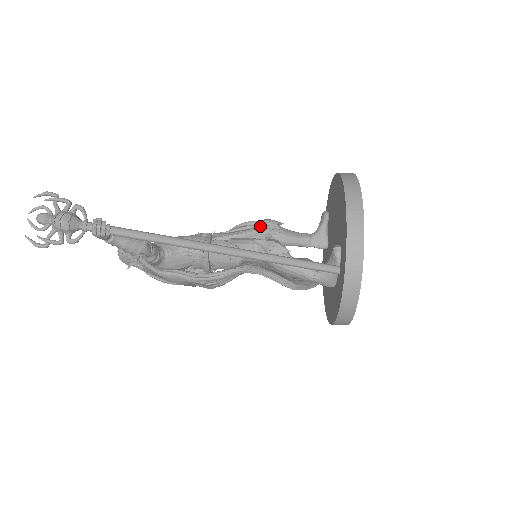
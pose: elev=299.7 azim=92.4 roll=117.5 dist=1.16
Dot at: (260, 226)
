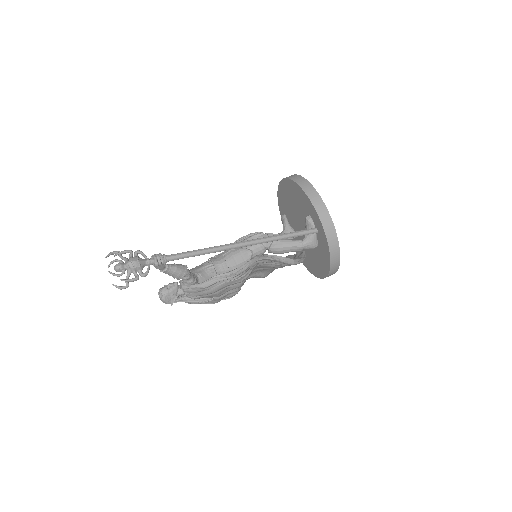
Dot at: (248, 237)
